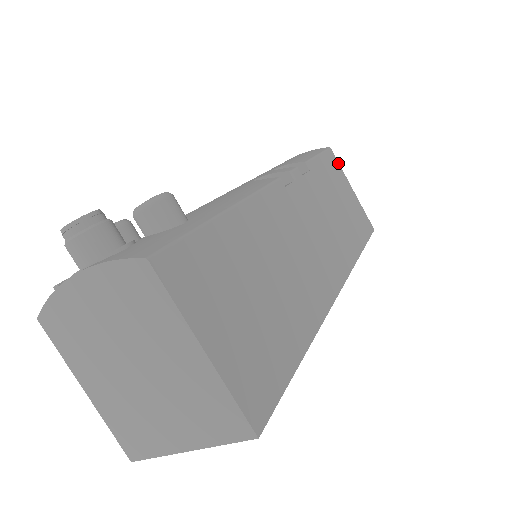
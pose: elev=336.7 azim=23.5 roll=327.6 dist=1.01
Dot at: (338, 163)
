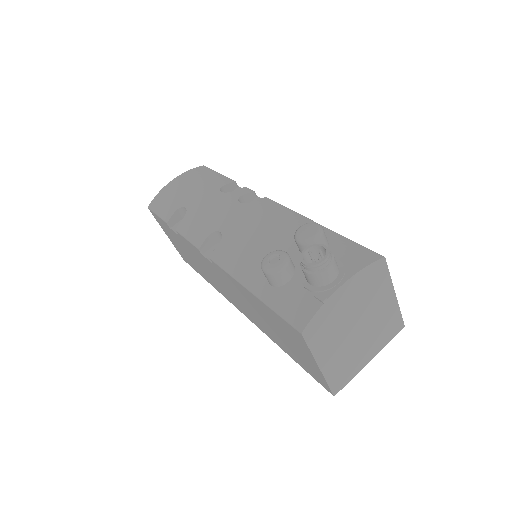
Dot at: occluded
